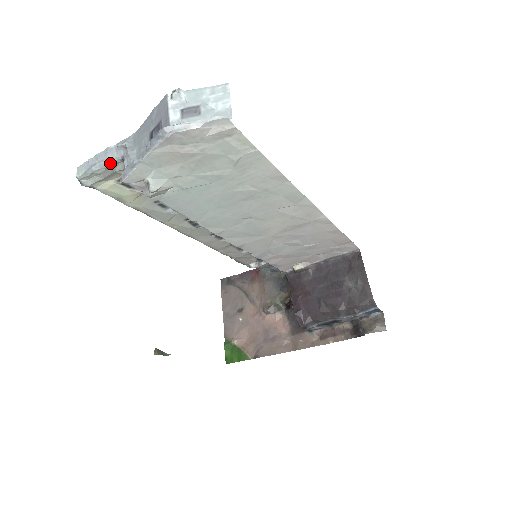
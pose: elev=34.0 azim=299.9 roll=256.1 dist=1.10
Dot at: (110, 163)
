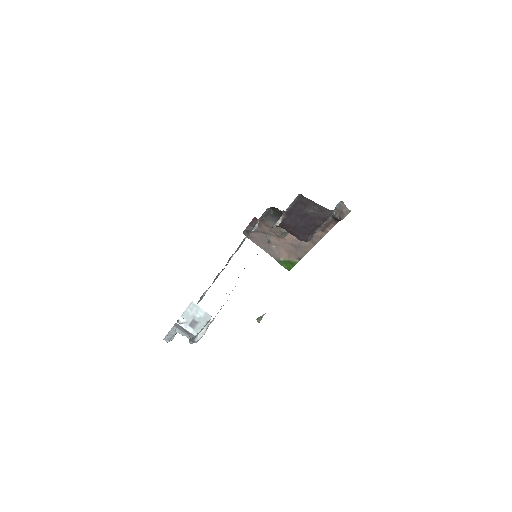
Dot at: occluded
